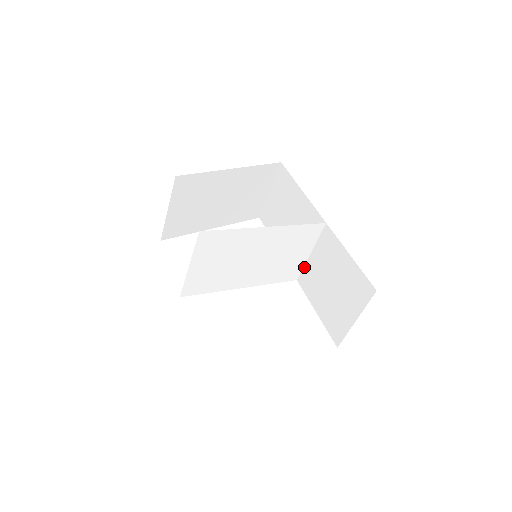
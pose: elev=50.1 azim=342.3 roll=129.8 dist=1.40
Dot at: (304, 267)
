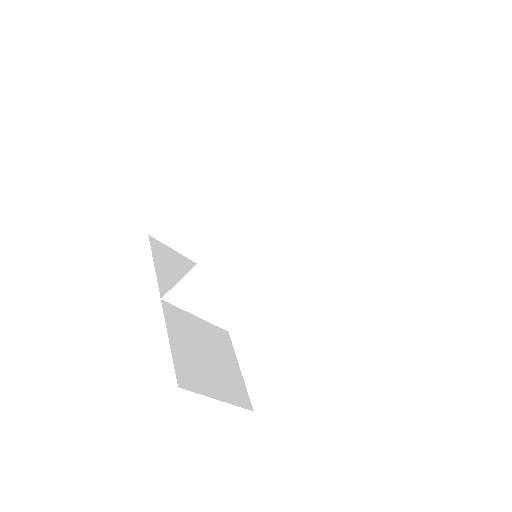
Dot at: (330, 216)
